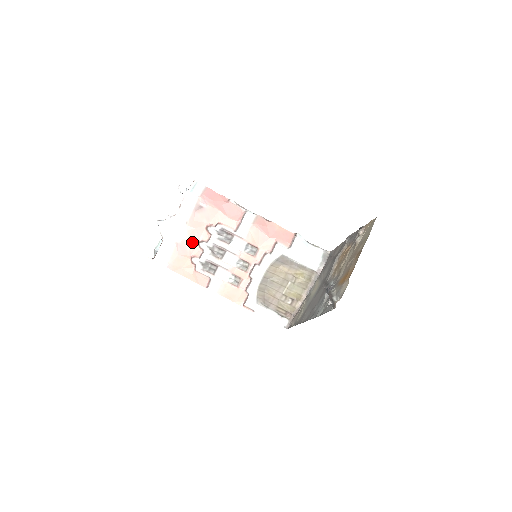
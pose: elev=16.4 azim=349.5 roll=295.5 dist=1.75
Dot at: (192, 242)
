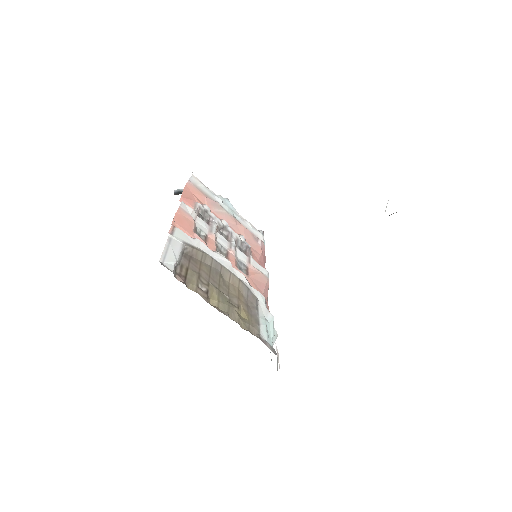
Dot at: (223, 215)
